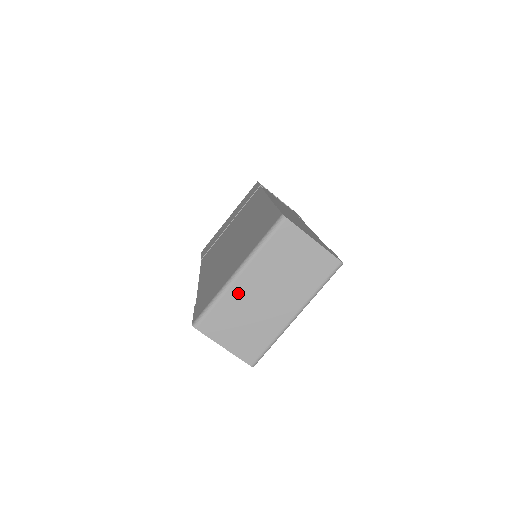
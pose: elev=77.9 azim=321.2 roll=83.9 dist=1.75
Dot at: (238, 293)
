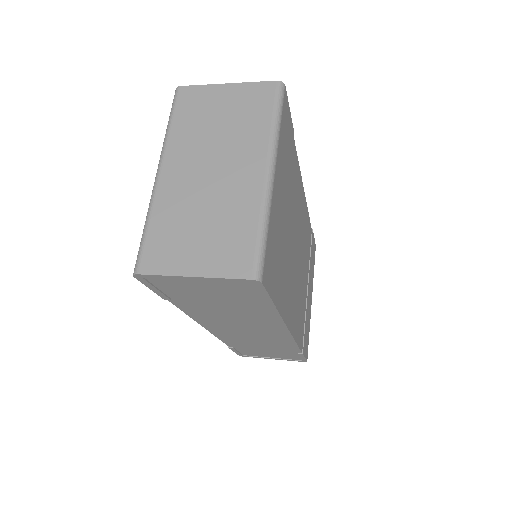
Dot at: (170, 193)
